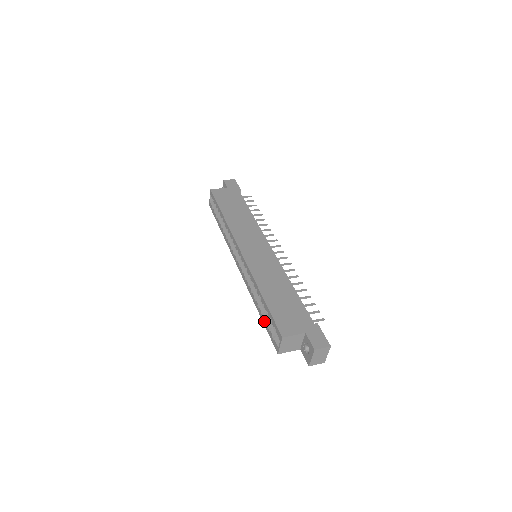
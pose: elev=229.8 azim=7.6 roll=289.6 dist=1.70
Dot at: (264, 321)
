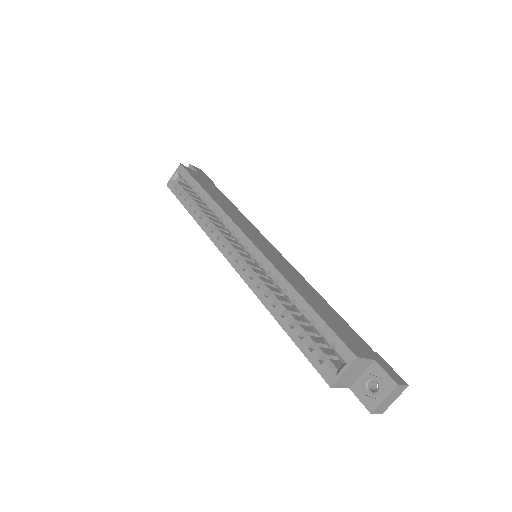
Dot at: (297, 337)
